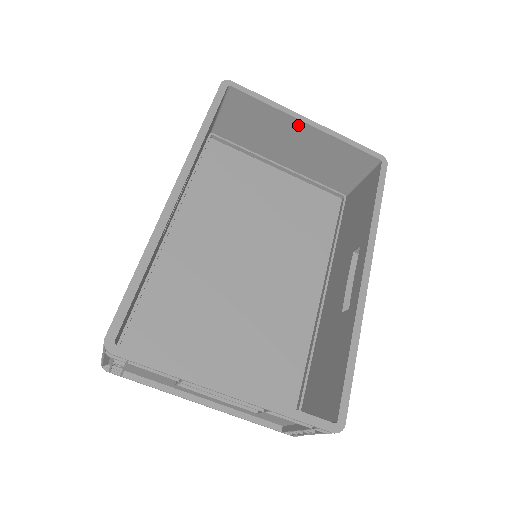
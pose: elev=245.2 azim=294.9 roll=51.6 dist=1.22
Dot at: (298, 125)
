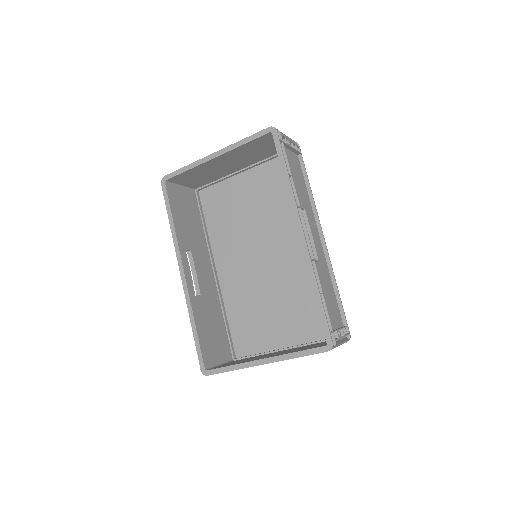
Dot at: (213, 161)
